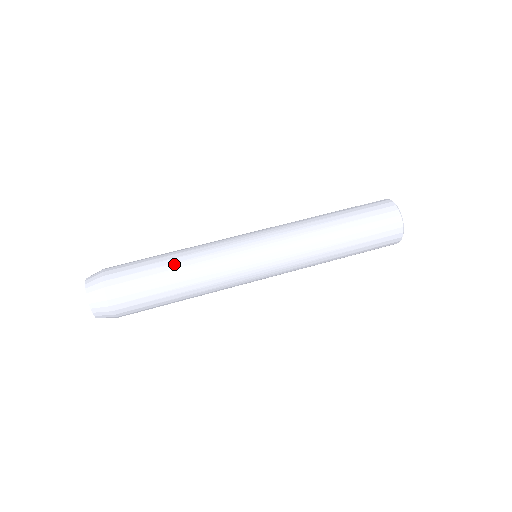
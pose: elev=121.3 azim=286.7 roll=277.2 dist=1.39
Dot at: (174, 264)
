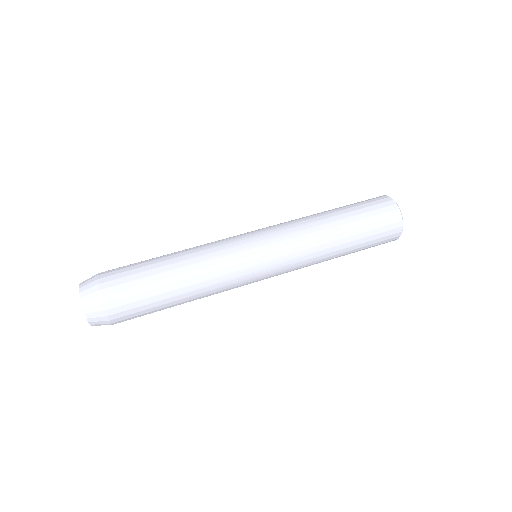
Dot at: (180, 289)
